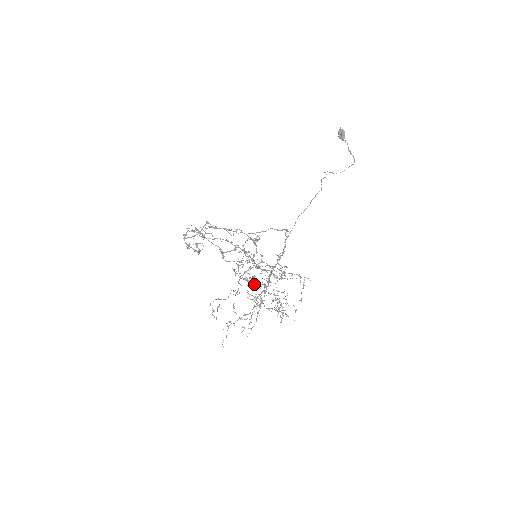
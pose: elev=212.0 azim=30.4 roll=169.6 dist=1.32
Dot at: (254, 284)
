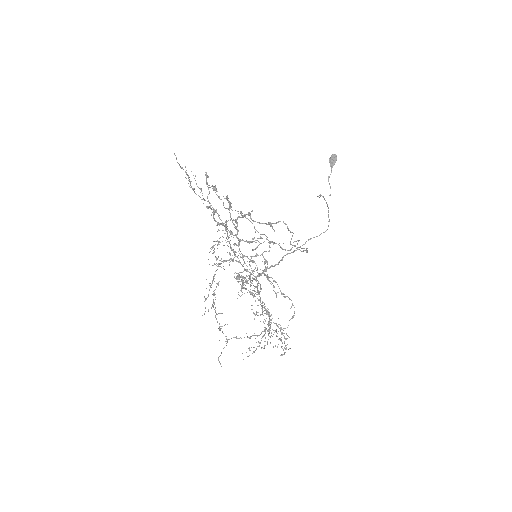
Dot at: occluded
